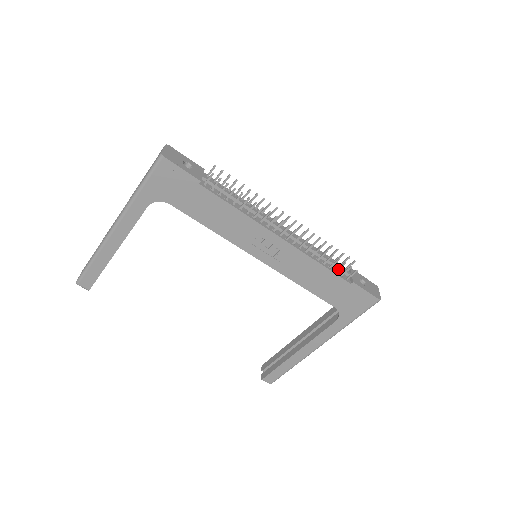
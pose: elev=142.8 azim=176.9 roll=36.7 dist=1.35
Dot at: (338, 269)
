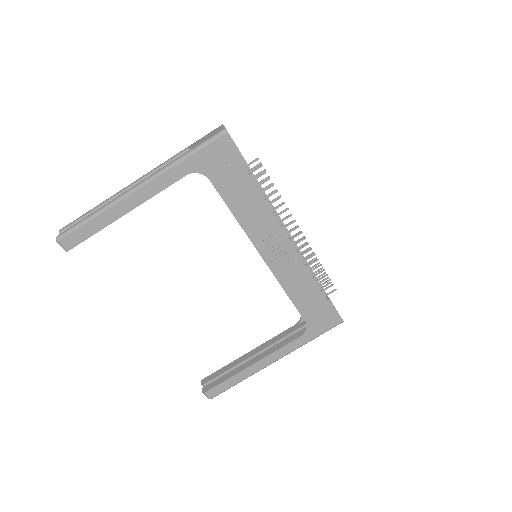
Dot at: (322, 284)
